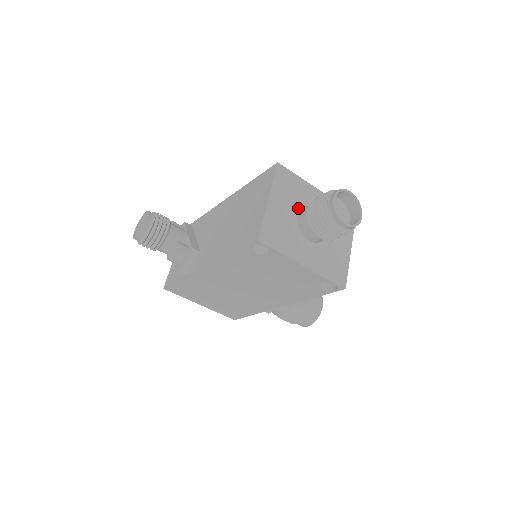
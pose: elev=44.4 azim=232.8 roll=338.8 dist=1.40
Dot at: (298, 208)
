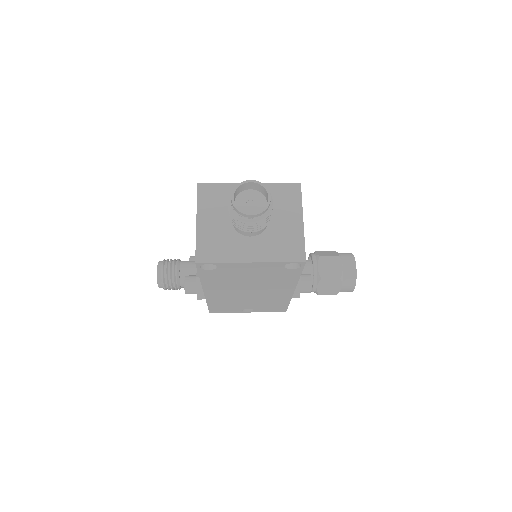
Dot at: occluded
